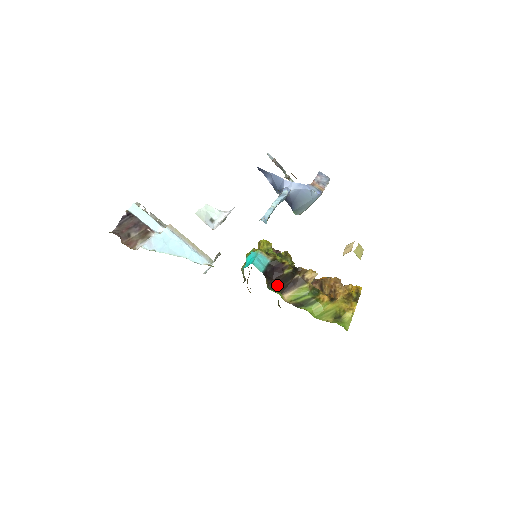
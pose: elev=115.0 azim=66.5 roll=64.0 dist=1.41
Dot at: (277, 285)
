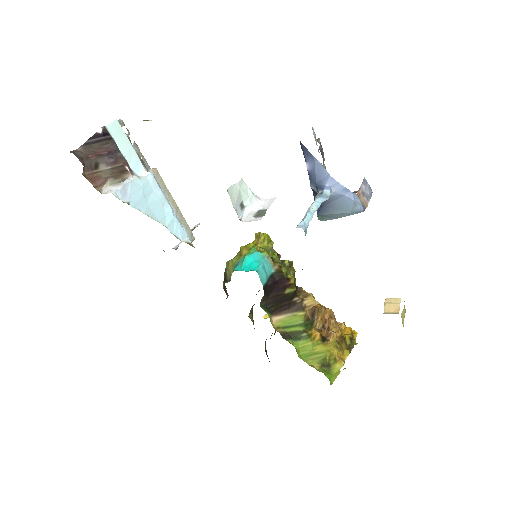
Dot at: (271, 304)
